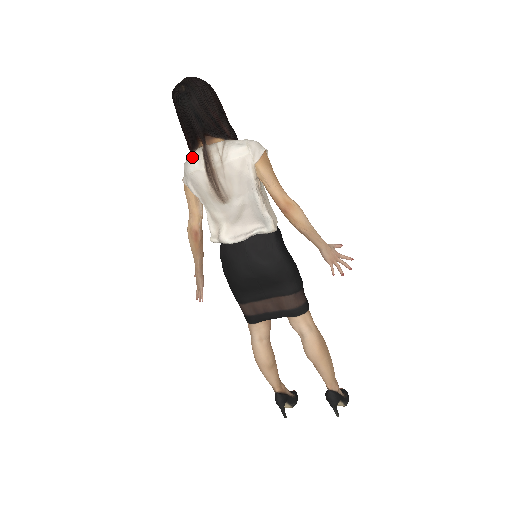
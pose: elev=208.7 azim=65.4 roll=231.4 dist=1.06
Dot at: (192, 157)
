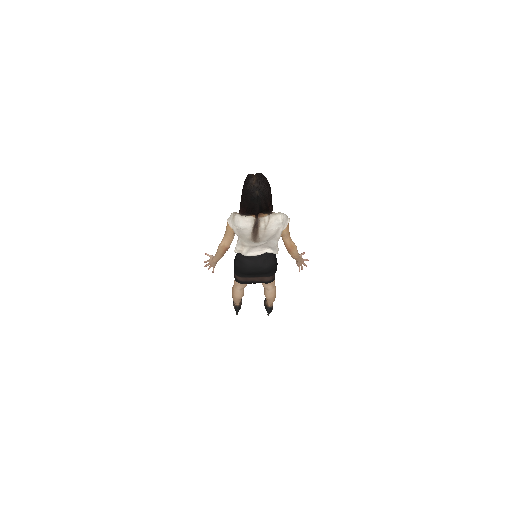
Dot at: (245, 221)
